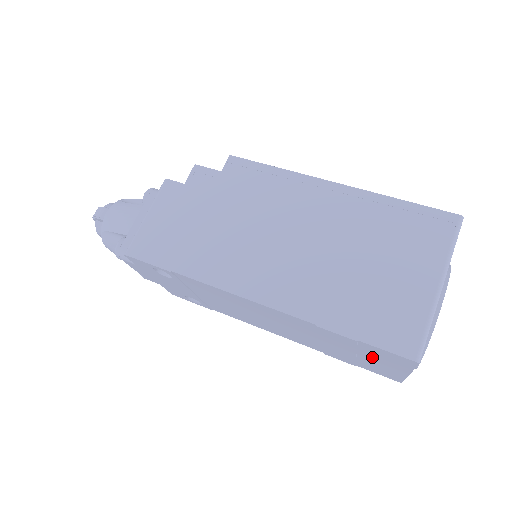
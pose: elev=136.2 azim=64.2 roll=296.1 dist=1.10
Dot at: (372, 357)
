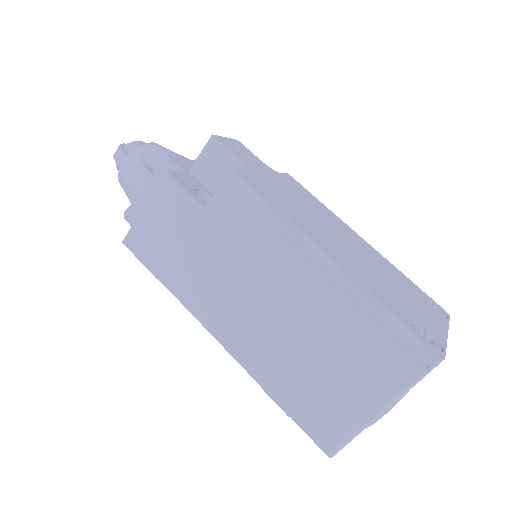
Dot at: occluded
